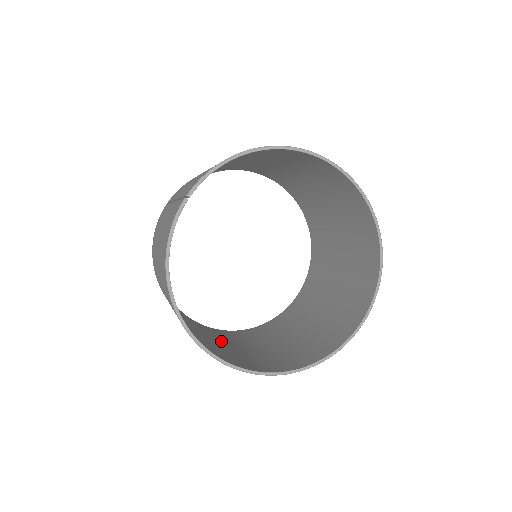
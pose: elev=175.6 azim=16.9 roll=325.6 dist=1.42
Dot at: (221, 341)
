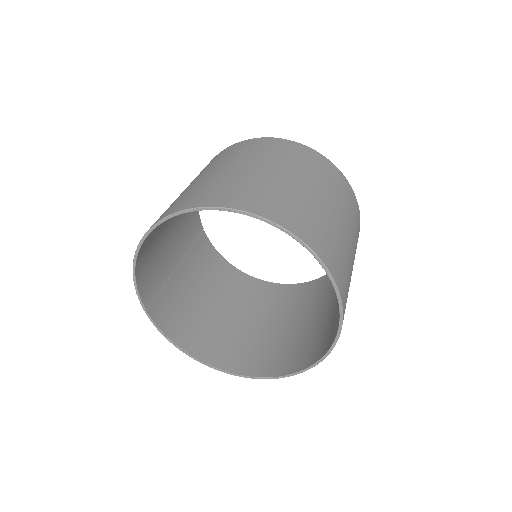
Dot at: (301, 315)
